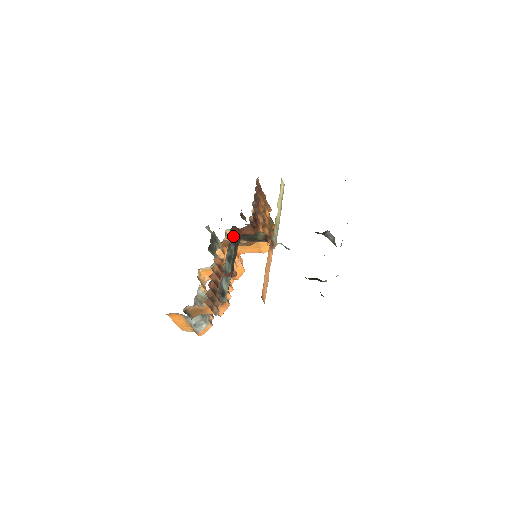
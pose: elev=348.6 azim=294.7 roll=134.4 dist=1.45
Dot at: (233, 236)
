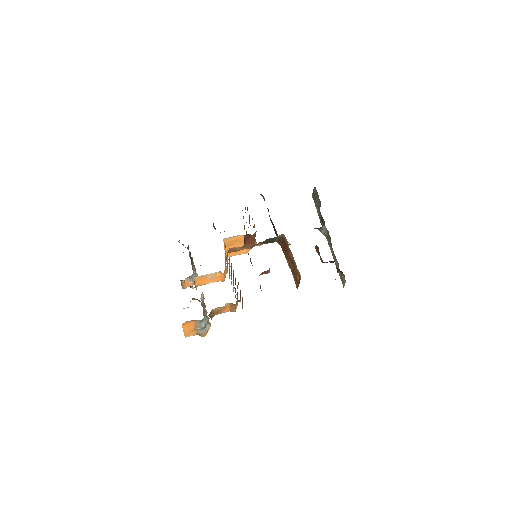
Dot at: (244, 242)
